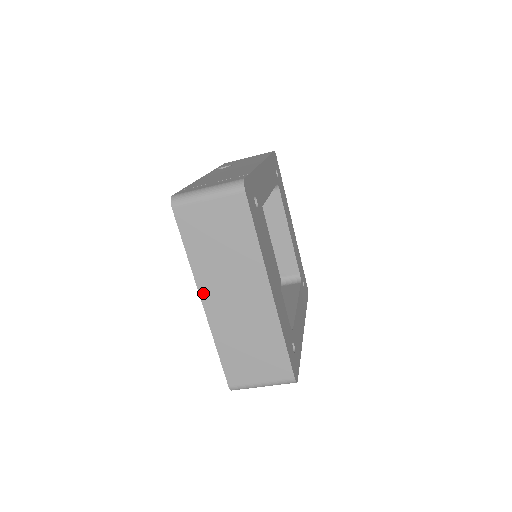
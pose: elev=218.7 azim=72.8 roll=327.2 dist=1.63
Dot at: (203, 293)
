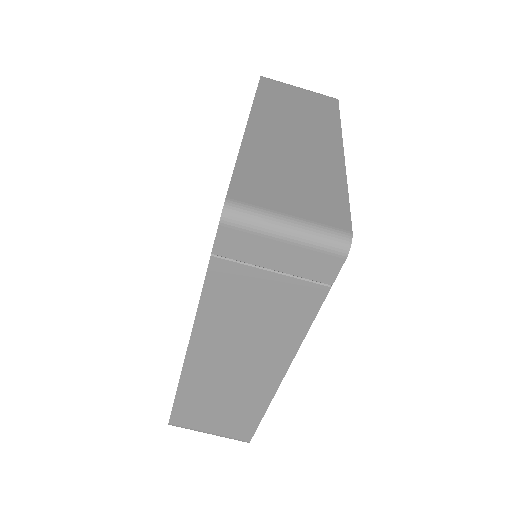
Dot at: (255, 118)
